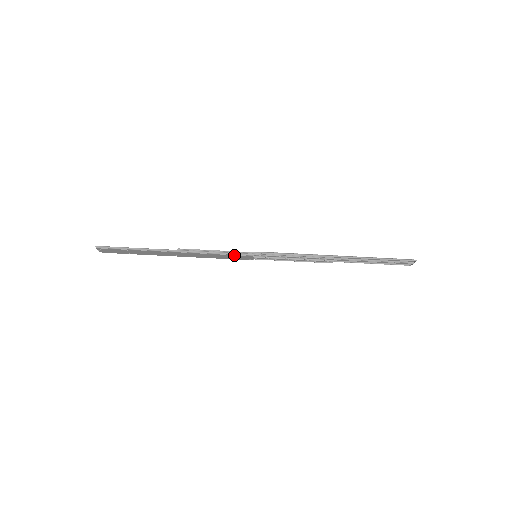
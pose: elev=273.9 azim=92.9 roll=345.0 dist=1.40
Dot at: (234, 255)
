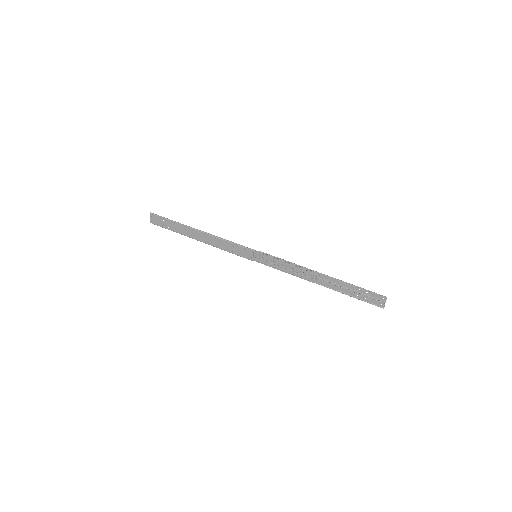
Dot at: (240, 247)
